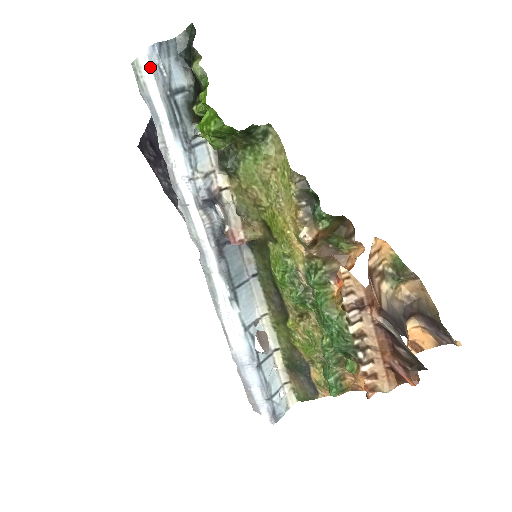
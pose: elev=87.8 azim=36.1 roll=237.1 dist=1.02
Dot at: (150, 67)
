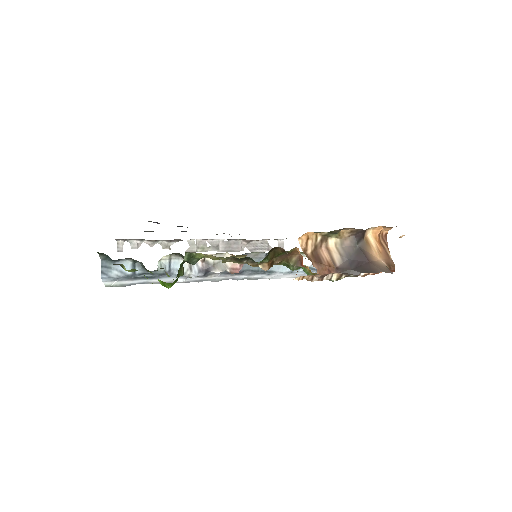
Dot at: (113, 281)
